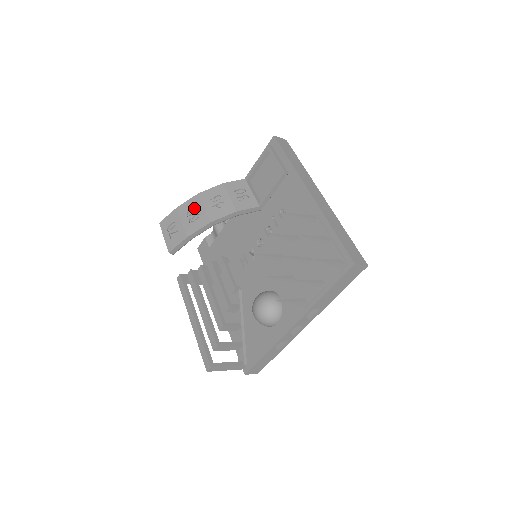
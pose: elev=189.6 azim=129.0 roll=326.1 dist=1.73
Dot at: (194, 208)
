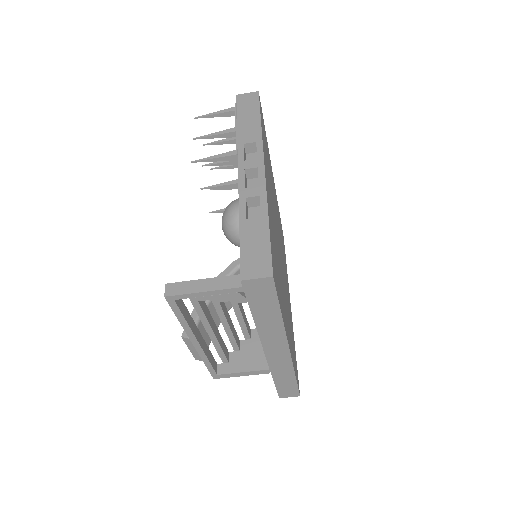
Dot at: occluded
